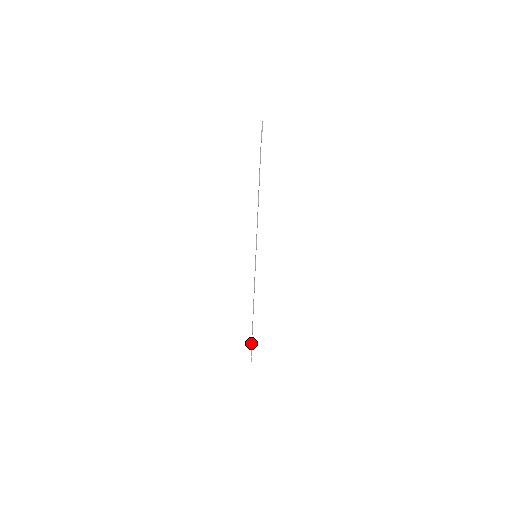
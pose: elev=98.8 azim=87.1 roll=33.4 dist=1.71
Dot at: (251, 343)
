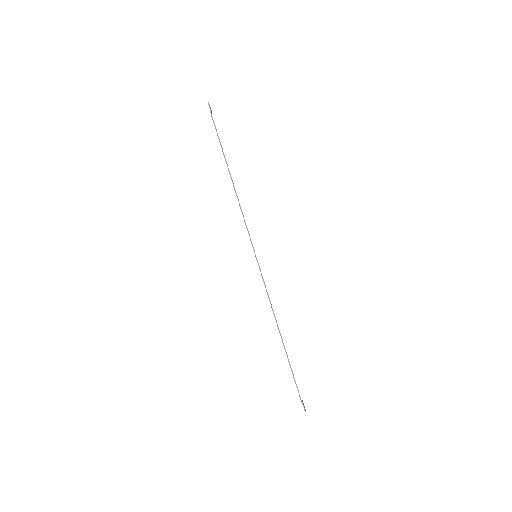
Dot at: (295, 383)
